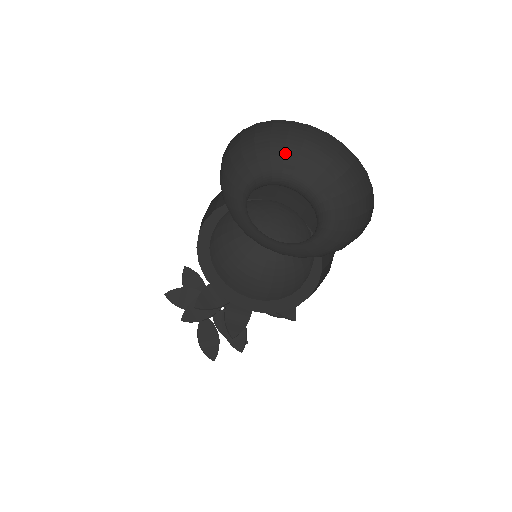
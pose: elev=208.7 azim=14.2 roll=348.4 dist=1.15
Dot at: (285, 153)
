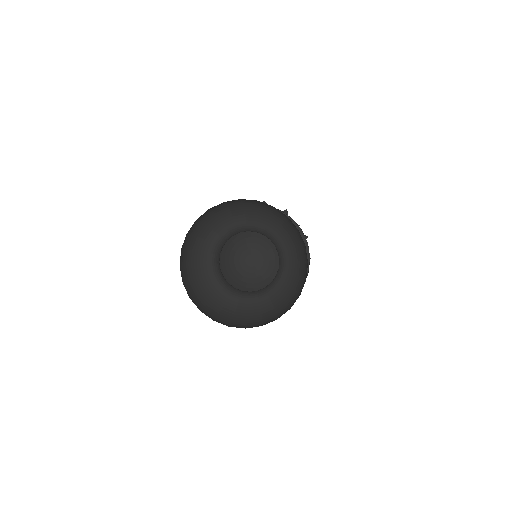
Dot at: (281, 227)
